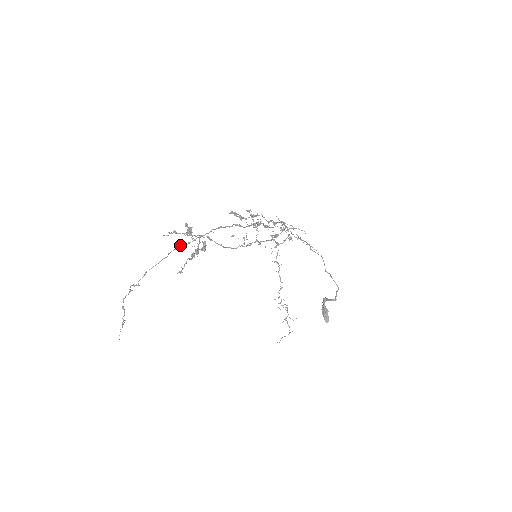
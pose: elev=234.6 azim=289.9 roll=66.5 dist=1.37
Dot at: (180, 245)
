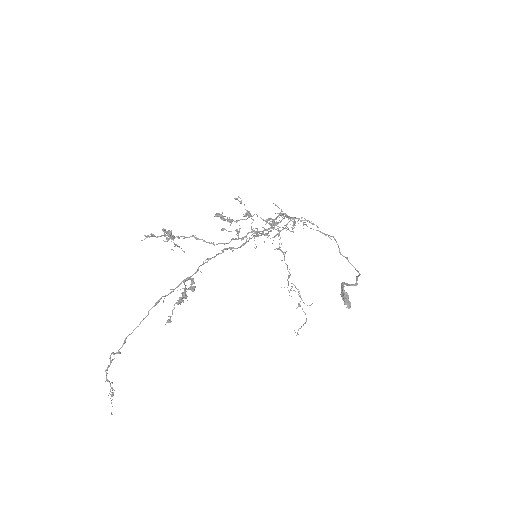
Dot at: (161, 297)
